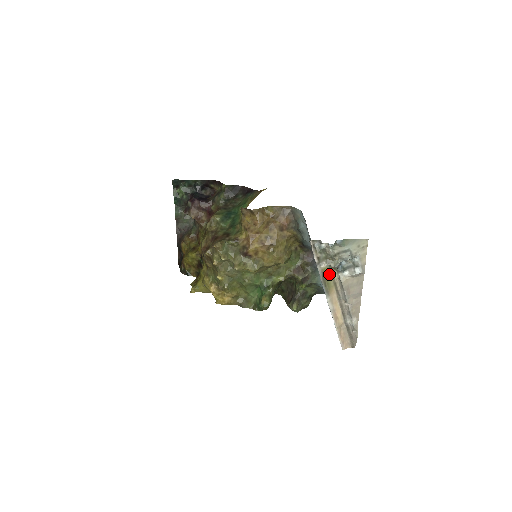
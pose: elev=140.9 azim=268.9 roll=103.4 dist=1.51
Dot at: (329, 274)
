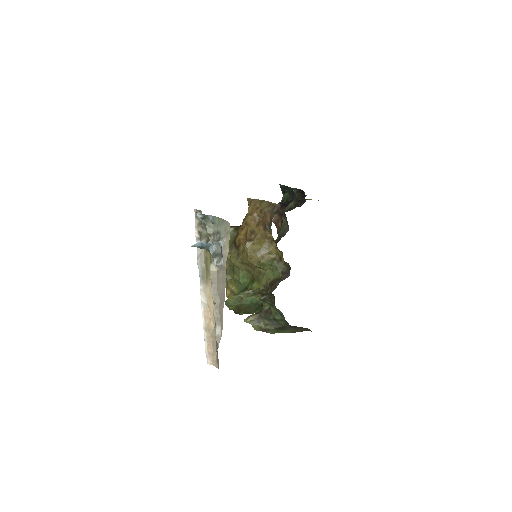
Dot at: (209, 258)
